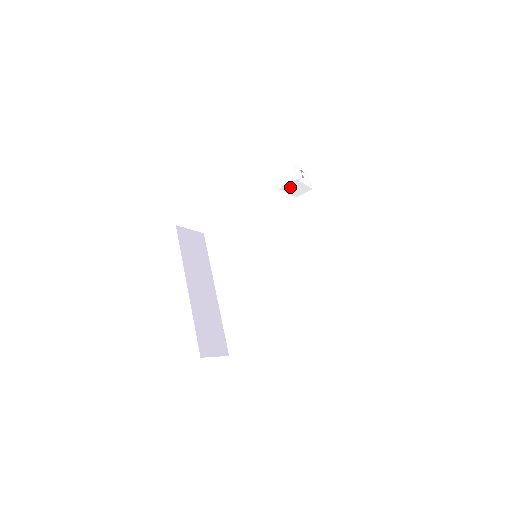
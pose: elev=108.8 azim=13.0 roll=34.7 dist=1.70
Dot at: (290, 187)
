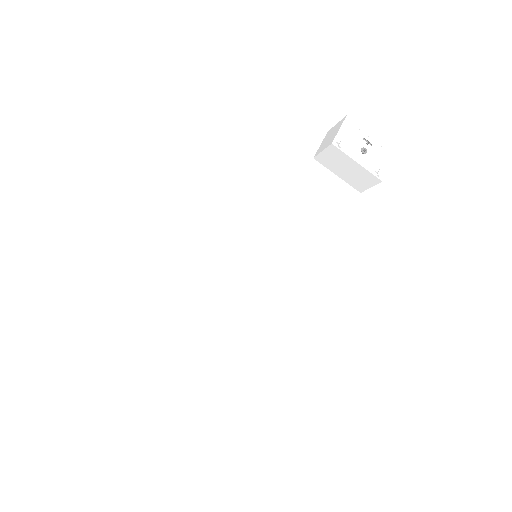
Dot at: (334, 162)
